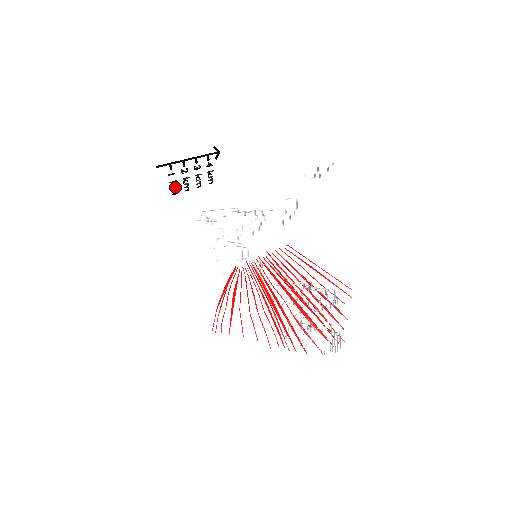
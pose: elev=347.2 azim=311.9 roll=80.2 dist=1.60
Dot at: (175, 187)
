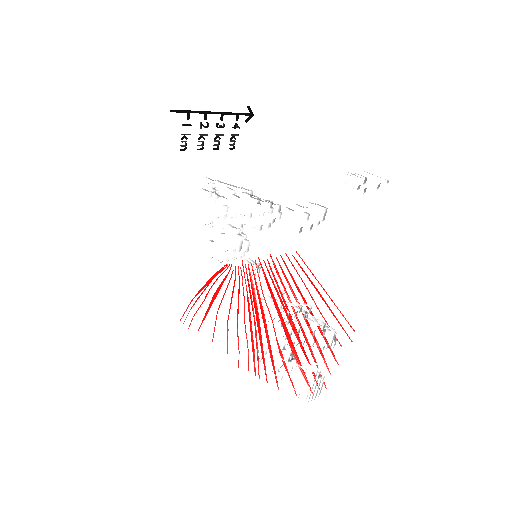
Dot at: occluded
